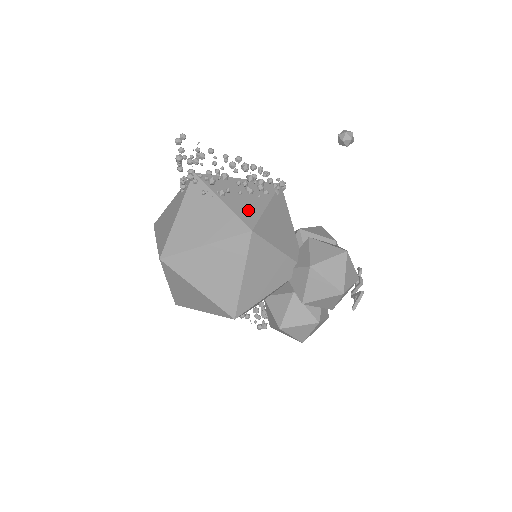
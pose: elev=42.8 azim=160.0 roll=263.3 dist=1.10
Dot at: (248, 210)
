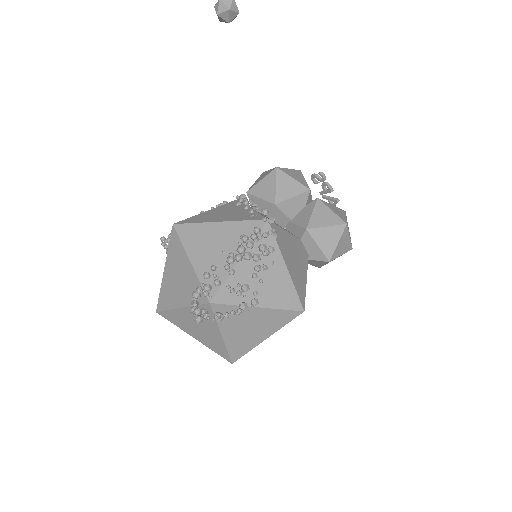
Dot at: (282, 292)
